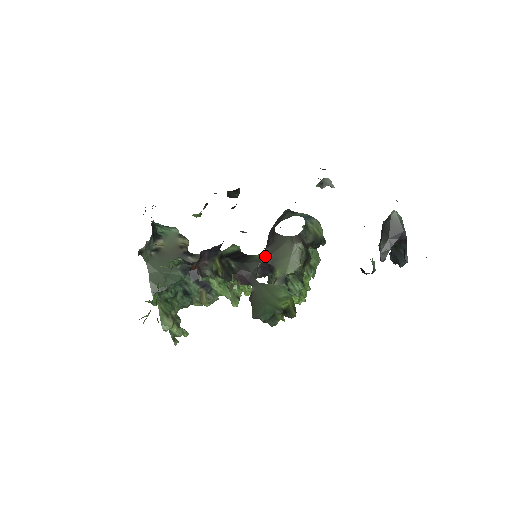
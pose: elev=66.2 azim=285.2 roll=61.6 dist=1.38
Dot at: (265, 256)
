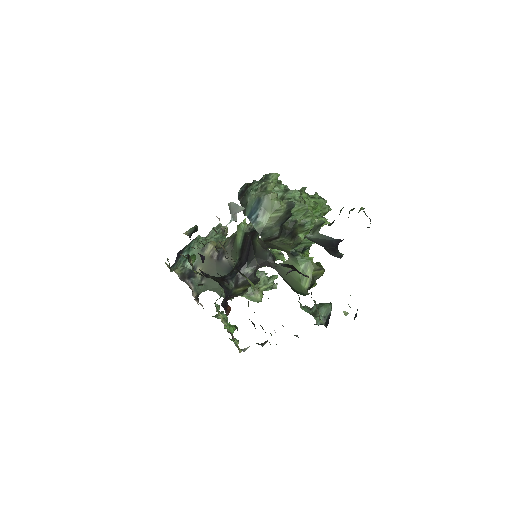
Dot at: (262, 245)
